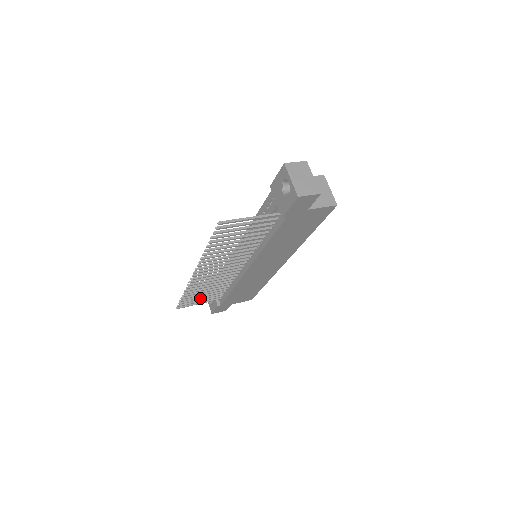
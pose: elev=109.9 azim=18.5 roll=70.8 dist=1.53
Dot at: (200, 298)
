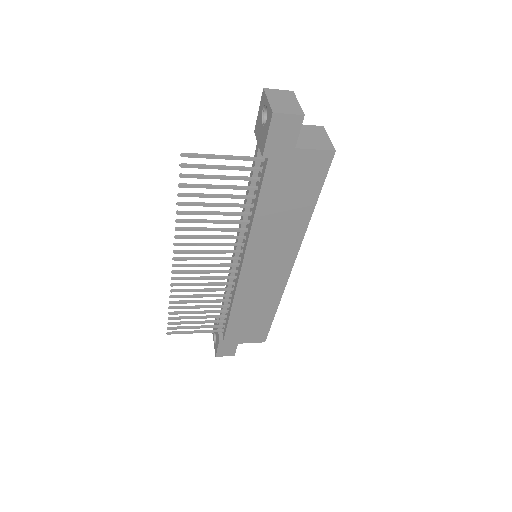
Dot at: (195, 321)
